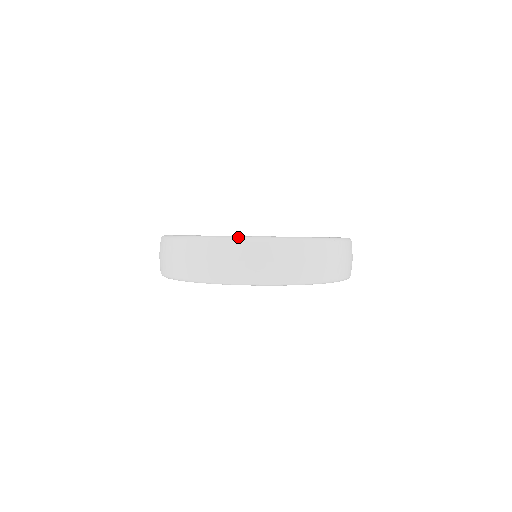
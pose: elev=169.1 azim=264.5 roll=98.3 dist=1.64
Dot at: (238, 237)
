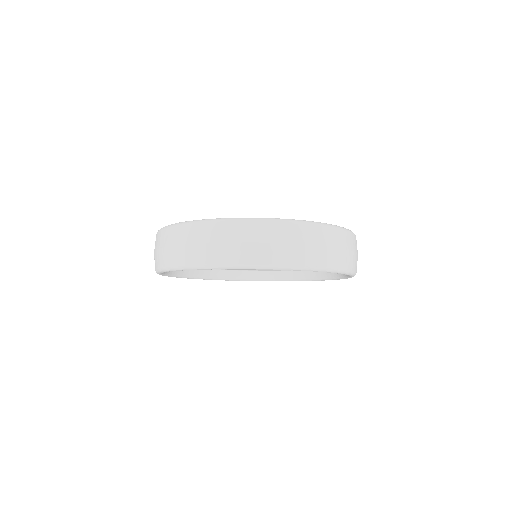
Dot at: occluded
